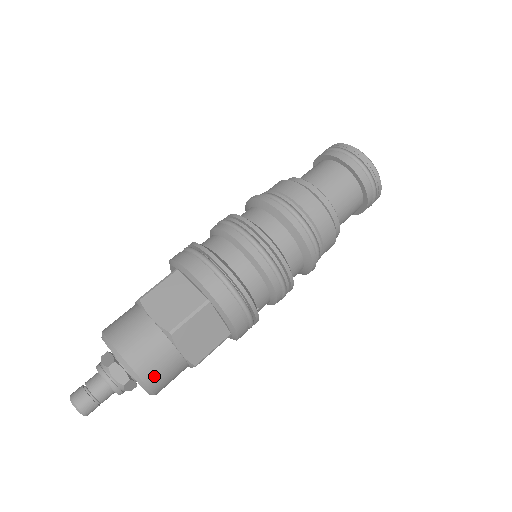
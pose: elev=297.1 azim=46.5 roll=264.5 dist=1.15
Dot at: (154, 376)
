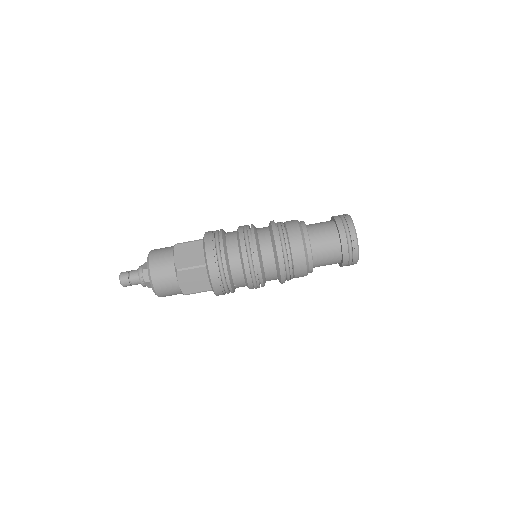
Dot at: (160, 287)
